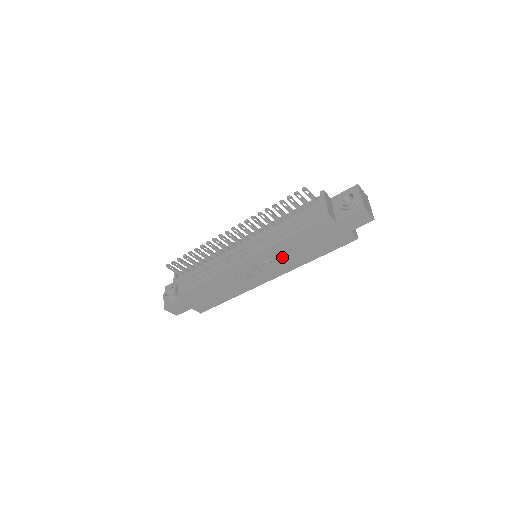
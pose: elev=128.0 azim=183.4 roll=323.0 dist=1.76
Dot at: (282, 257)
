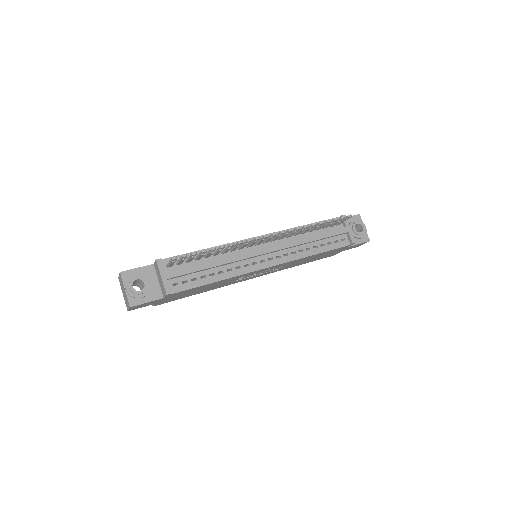
Dot at: (288, 265)
